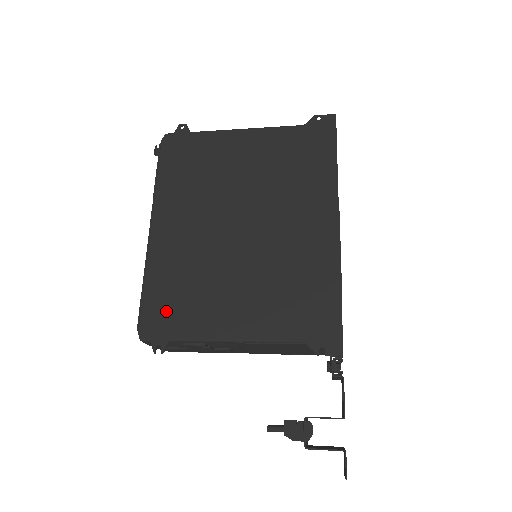
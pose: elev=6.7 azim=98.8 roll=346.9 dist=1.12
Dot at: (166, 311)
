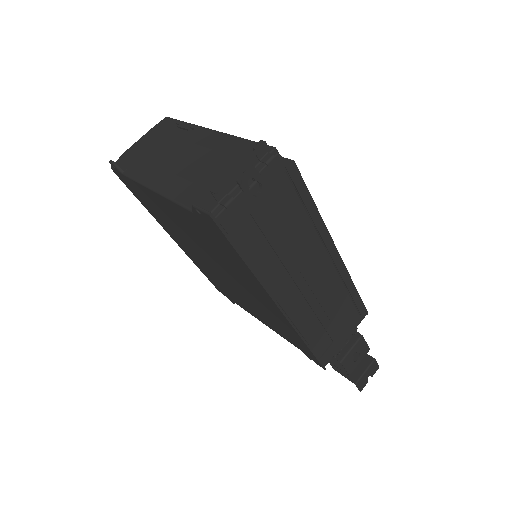
Dot at: (220, 288)
